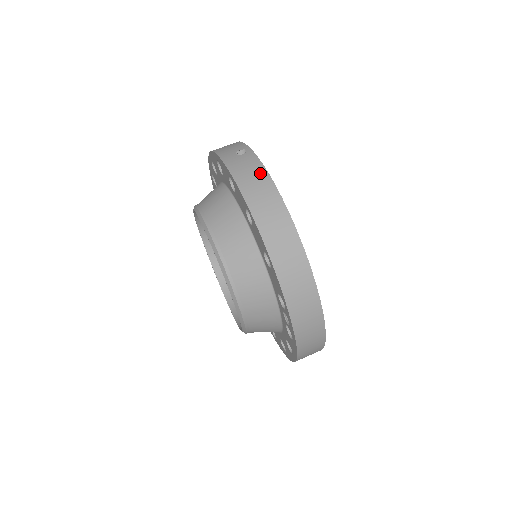
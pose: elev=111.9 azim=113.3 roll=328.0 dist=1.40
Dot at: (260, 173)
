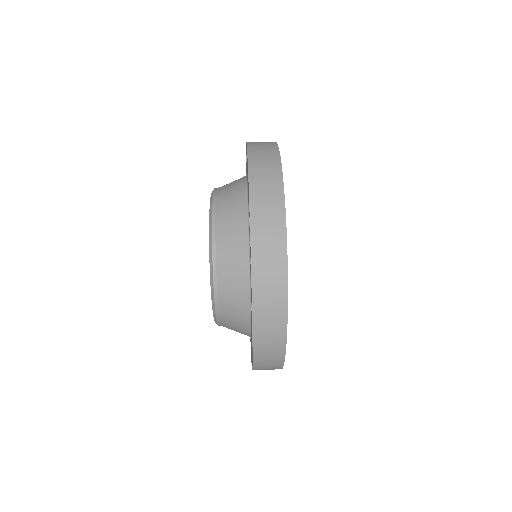
Dot at: occluded
